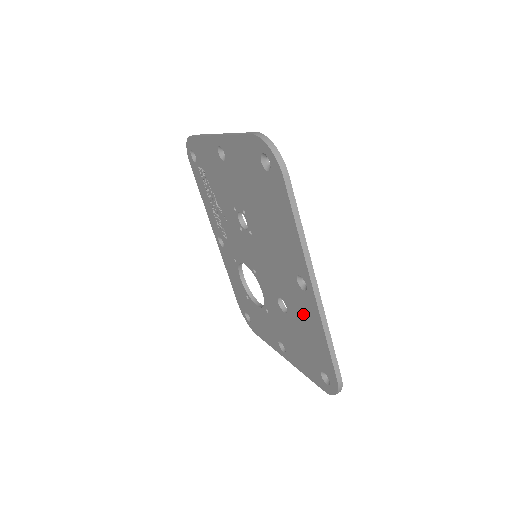
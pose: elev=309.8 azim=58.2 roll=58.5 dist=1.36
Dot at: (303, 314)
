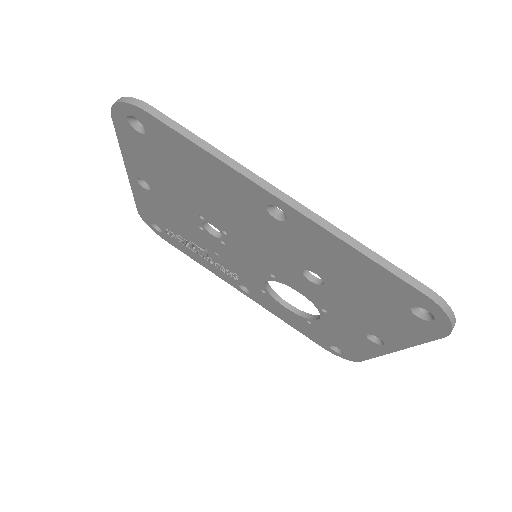
Dot at: (321, 254)
